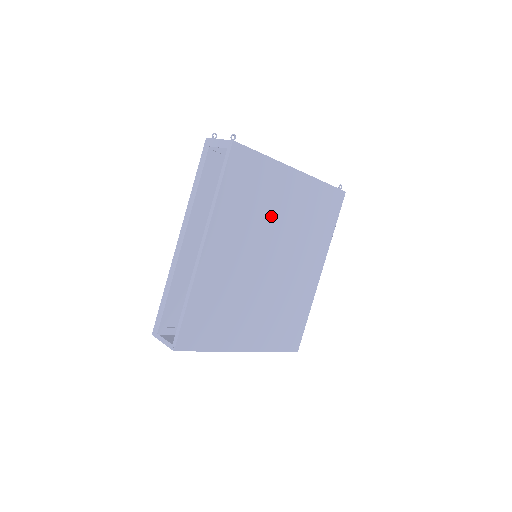
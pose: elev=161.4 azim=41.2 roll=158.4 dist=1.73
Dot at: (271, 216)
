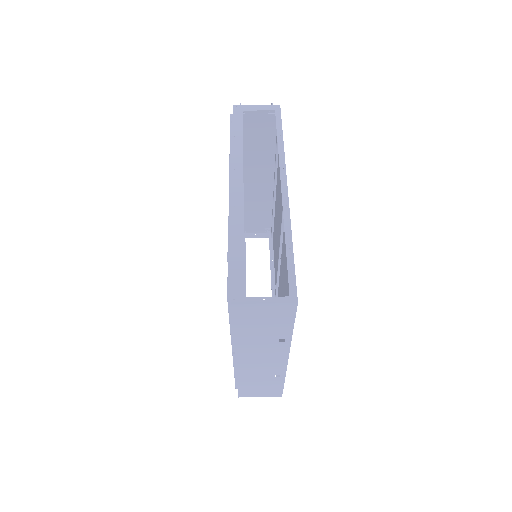
Dot at: (279, 206)
